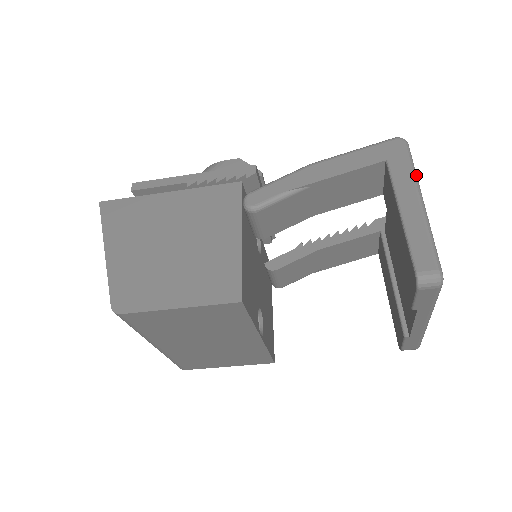
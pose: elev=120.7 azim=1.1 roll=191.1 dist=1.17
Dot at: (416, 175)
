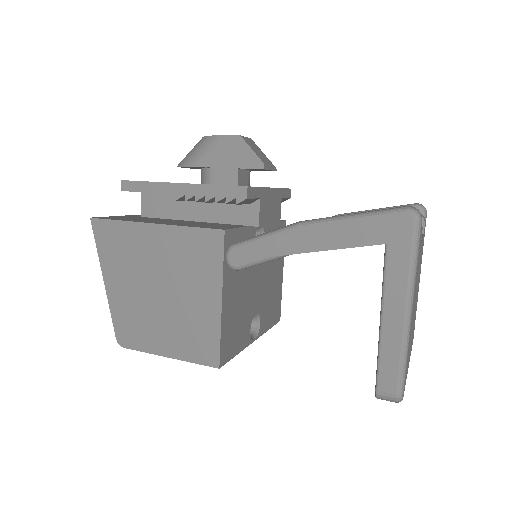
Dot at: (415, 273)
